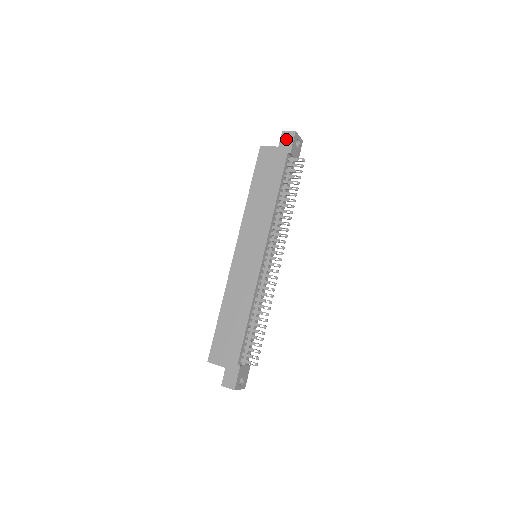
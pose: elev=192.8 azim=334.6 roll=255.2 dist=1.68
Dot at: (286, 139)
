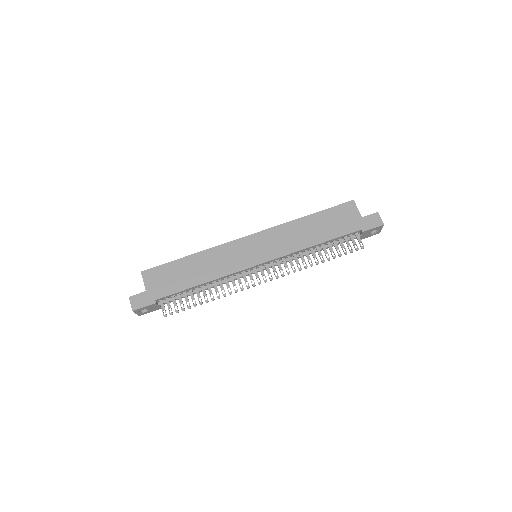
Dot at: (373, 220)
